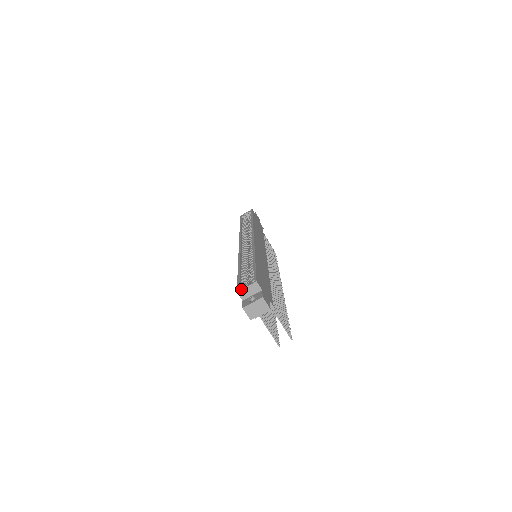
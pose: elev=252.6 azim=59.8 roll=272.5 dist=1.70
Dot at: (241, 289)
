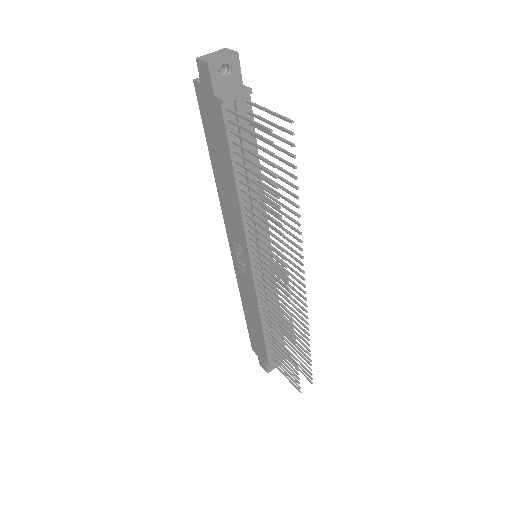
Dot at: (199, 77)
